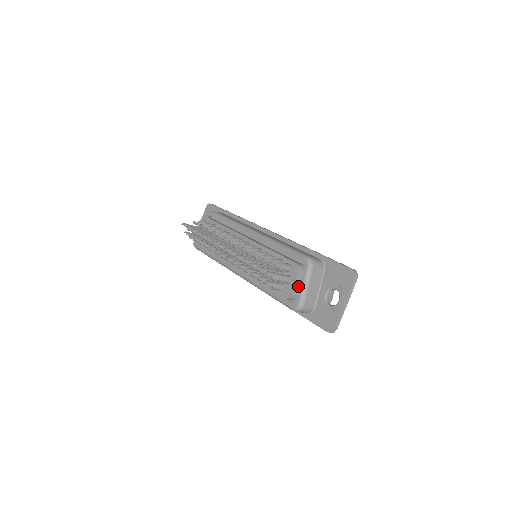
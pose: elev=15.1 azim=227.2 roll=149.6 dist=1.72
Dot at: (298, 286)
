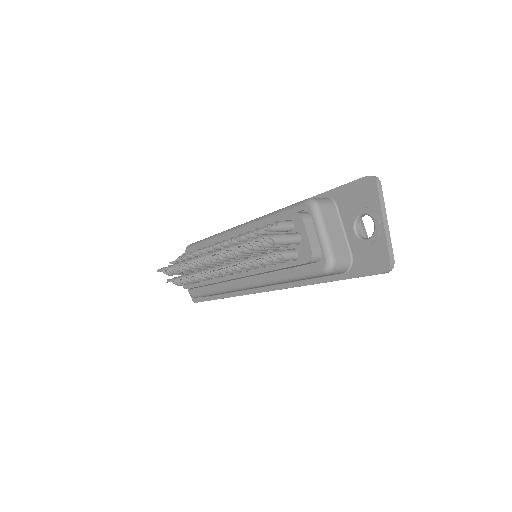
Dot at: (313, 238)
